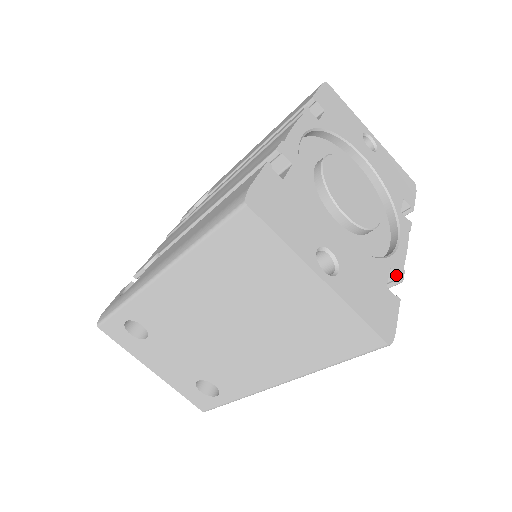
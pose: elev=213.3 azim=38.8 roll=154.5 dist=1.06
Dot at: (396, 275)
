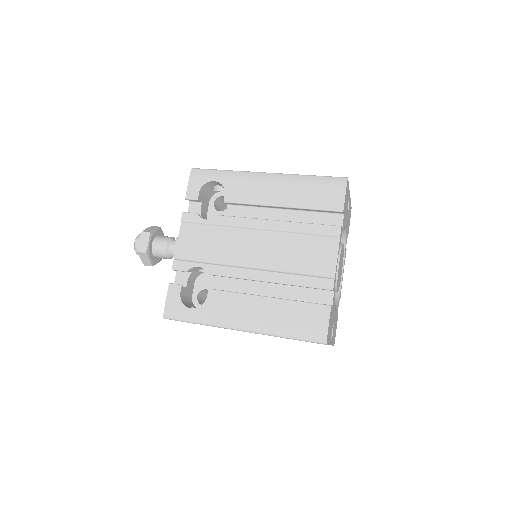
Dot at: (339, 300)
